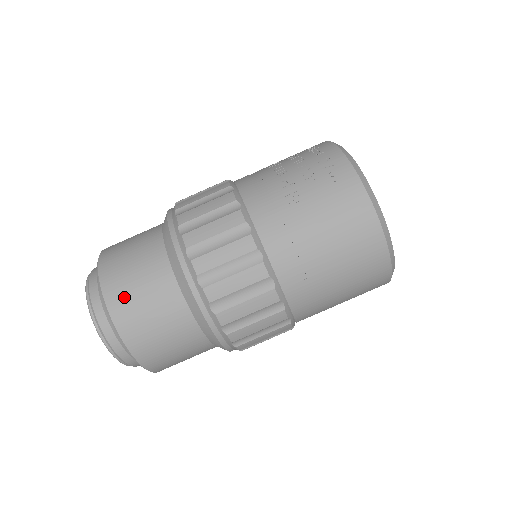
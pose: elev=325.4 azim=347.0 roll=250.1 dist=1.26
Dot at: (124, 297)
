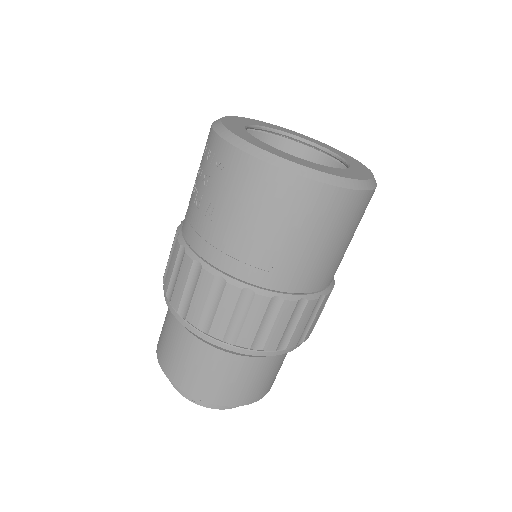
Dot at: (179, 372)
